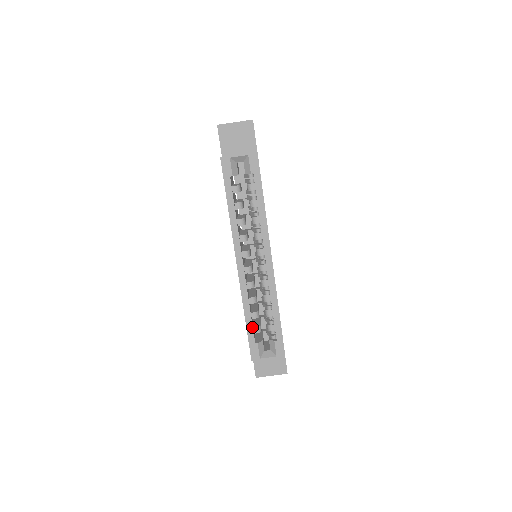
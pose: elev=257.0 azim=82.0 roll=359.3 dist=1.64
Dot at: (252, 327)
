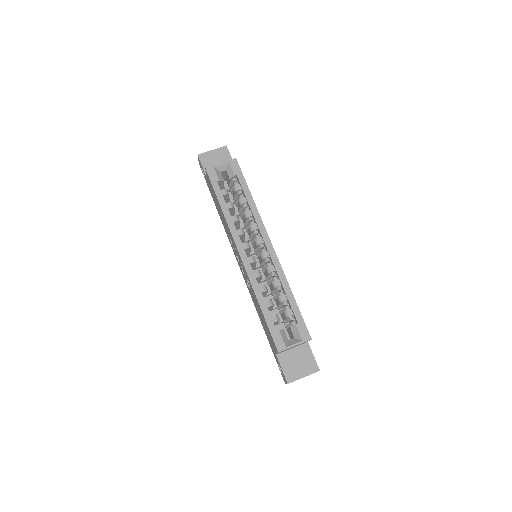
Dot at: (269, 314)
